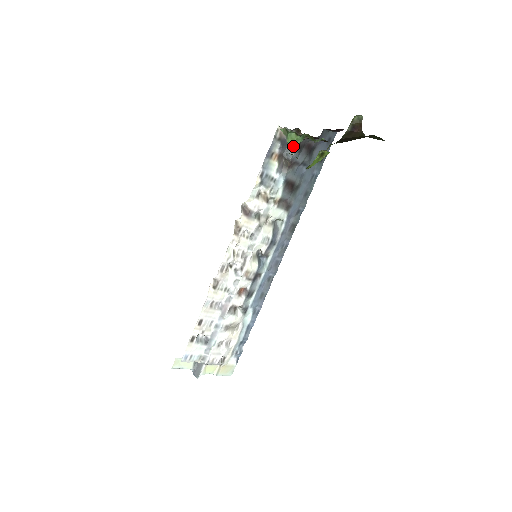
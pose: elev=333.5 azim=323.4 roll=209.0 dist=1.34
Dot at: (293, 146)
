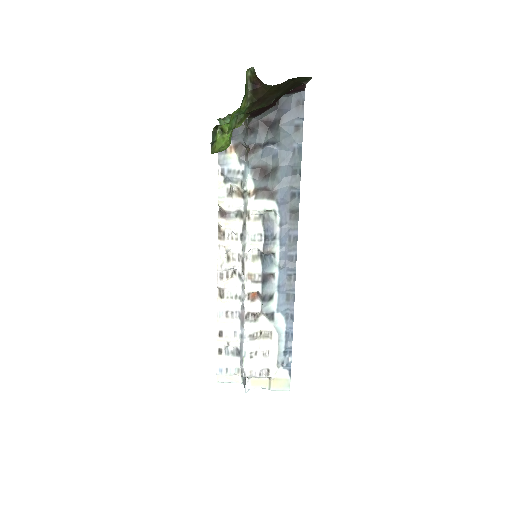
Dot at: (246, 130)
